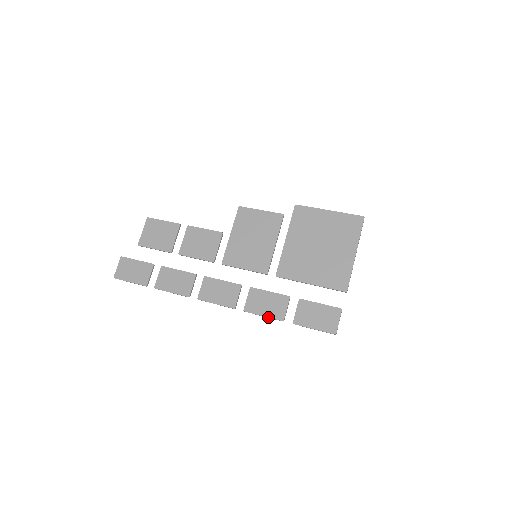
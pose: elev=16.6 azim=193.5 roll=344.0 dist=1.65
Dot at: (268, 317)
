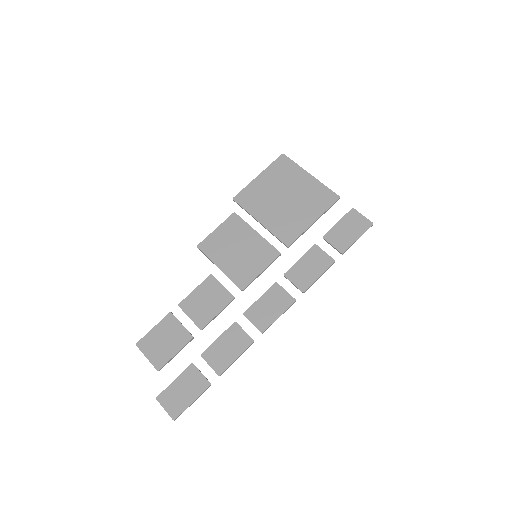
Dot at: (323, 273)
